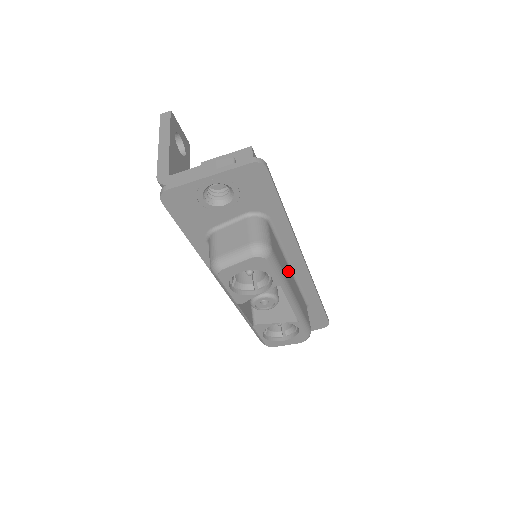
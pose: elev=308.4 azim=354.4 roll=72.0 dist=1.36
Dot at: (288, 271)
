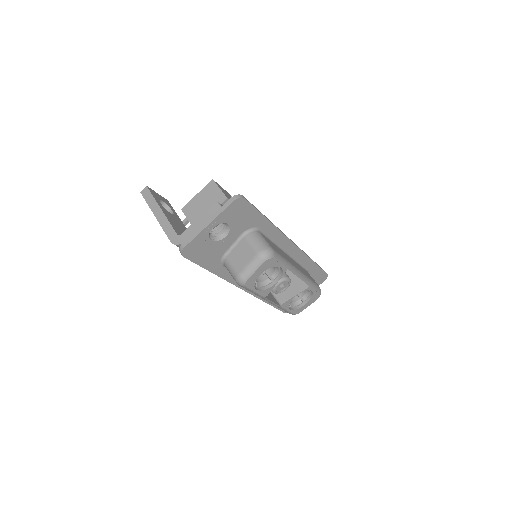
Dot at: (286, 256)
